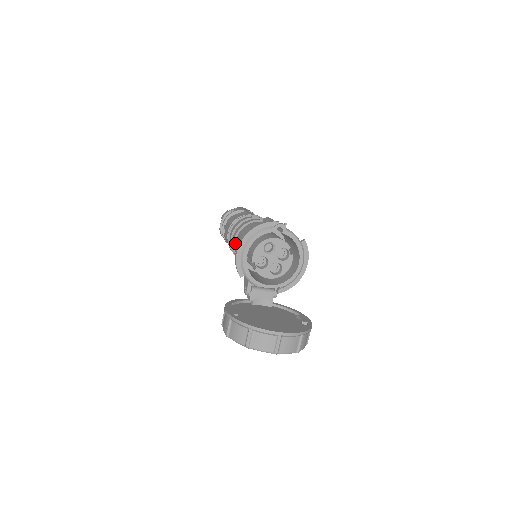
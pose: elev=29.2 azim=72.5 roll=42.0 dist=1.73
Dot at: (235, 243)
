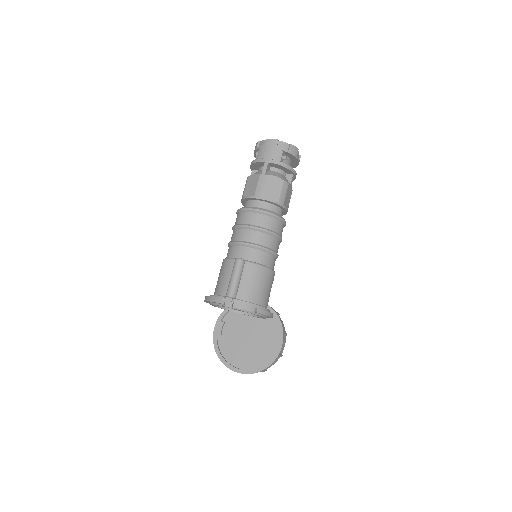
Dot at: occluded
